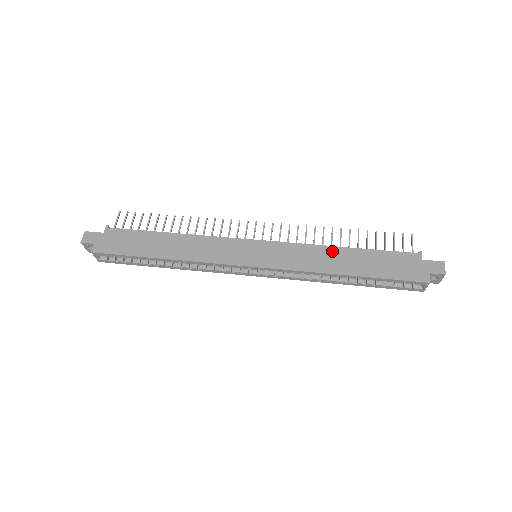
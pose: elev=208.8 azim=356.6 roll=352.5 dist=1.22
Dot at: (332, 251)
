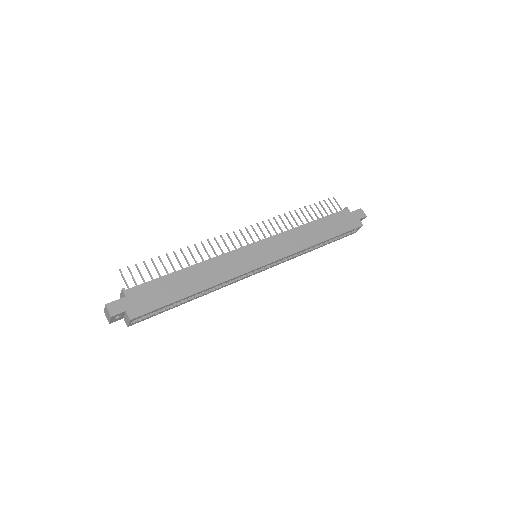
Dot at: (303, 229)
